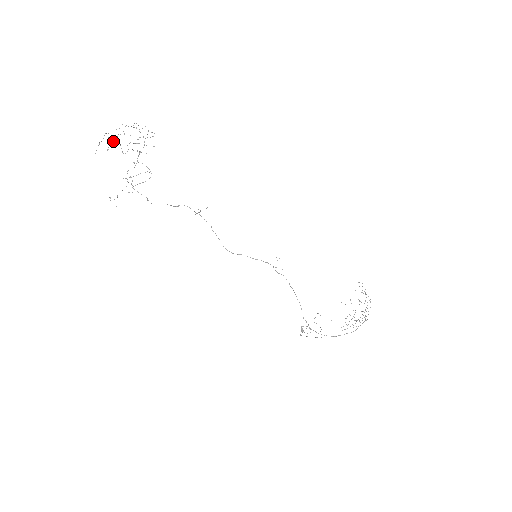
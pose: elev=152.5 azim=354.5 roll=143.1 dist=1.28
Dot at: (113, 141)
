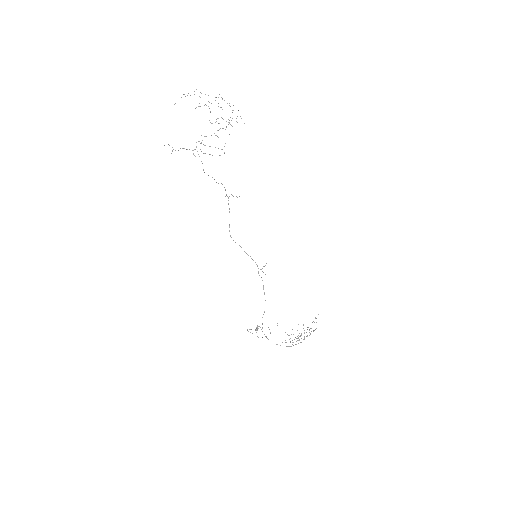
Dot at: occluded
